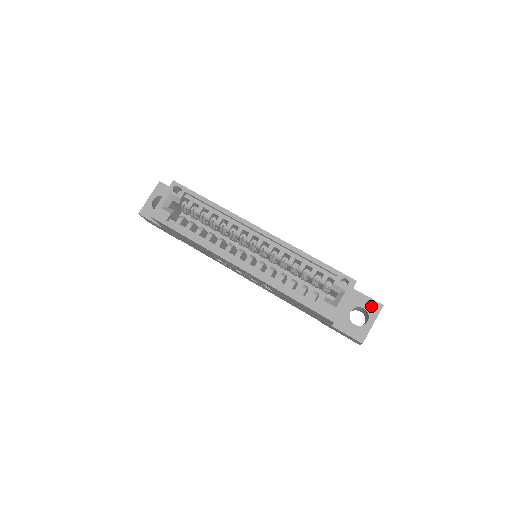
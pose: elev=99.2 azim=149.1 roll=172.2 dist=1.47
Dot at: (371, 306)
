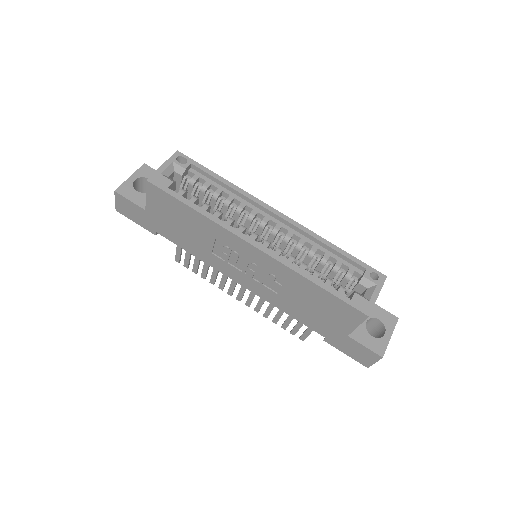
Dot at: (386, 318)
